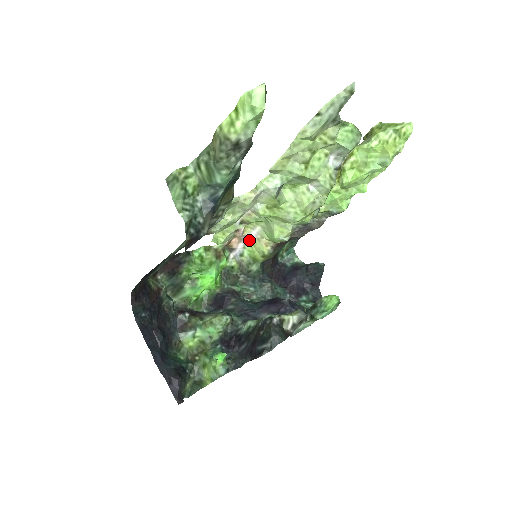
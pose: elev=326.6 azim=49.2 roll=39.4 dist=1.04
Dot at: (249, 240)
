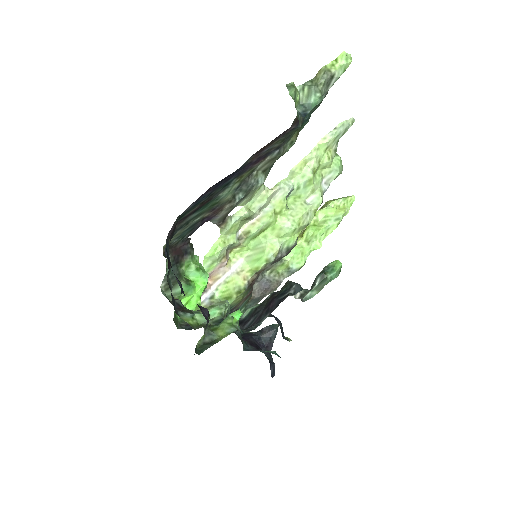
Dot at: (226, 277)
